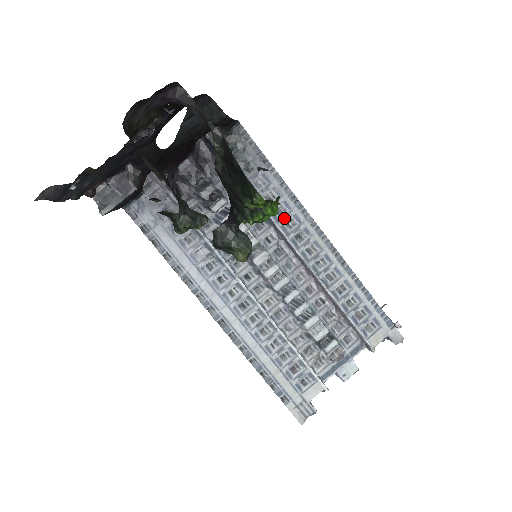
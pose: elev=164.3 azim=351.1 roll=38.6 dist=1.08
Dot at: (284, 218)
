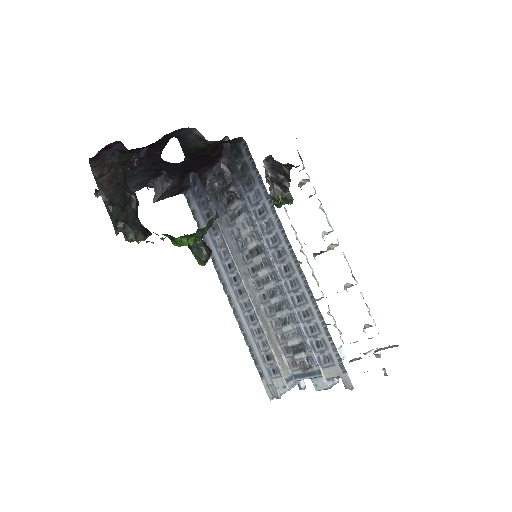
Dot at: (269, 233)
